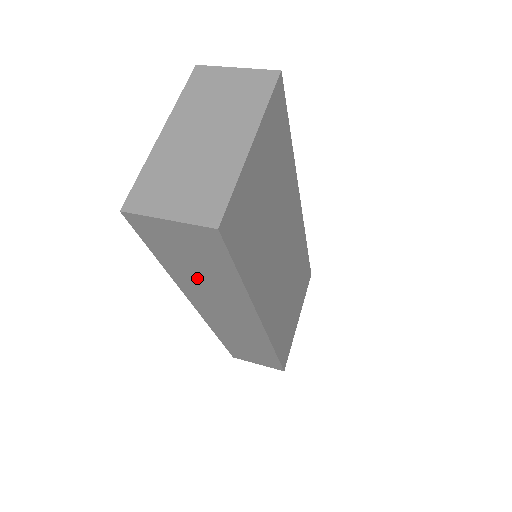
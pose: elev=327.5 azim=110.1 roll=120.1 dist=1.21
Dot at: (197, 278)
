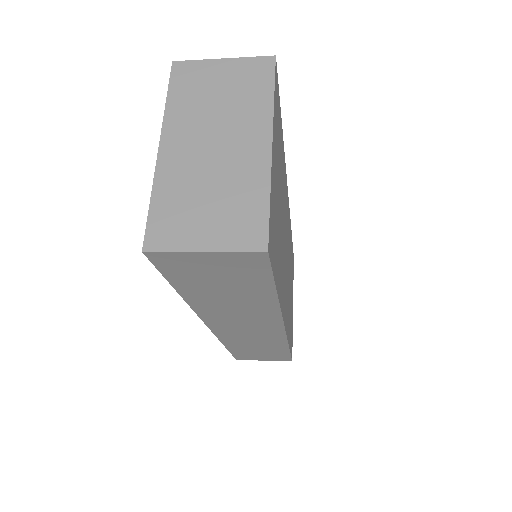
Dot at: (221, 300)
